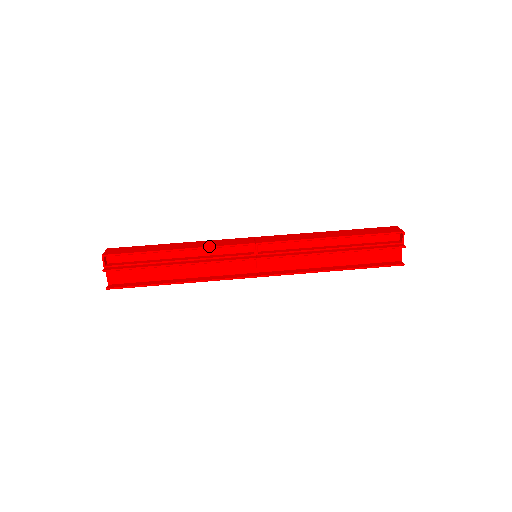
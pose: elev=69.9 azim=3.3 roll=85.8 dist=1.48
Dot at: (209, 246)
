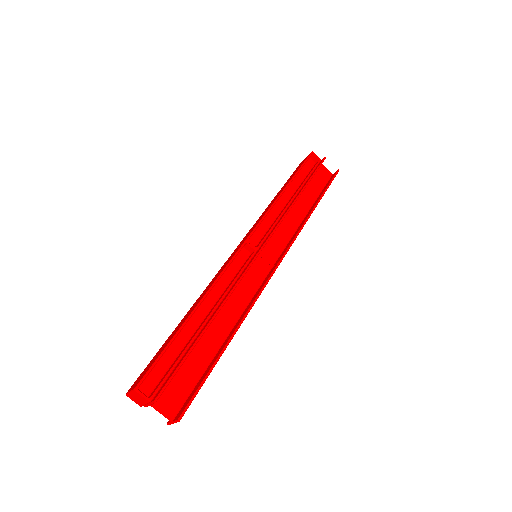
Dot at: (217, 277)
